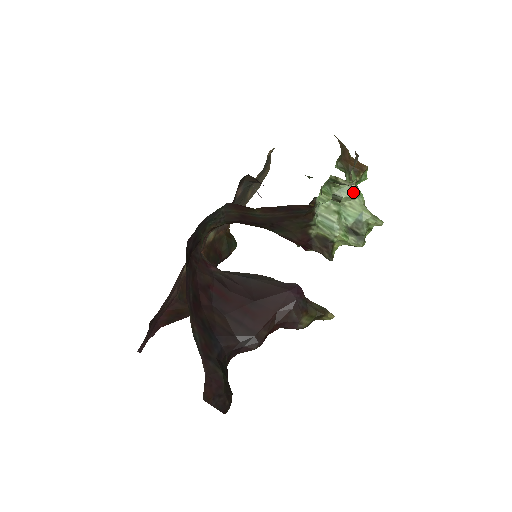
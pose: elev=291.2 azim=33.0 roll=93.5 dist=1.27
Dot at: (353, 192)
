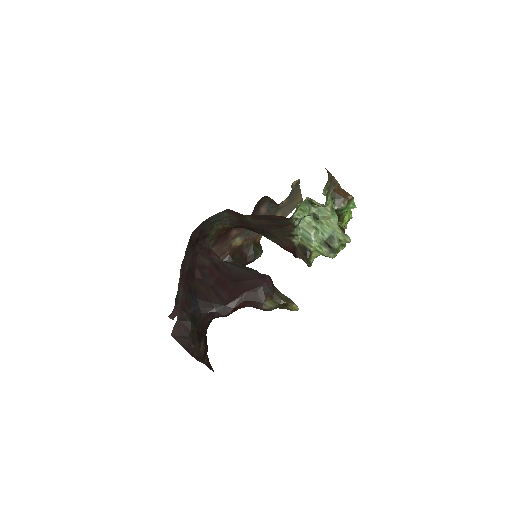
Dot at: (327, 213)
